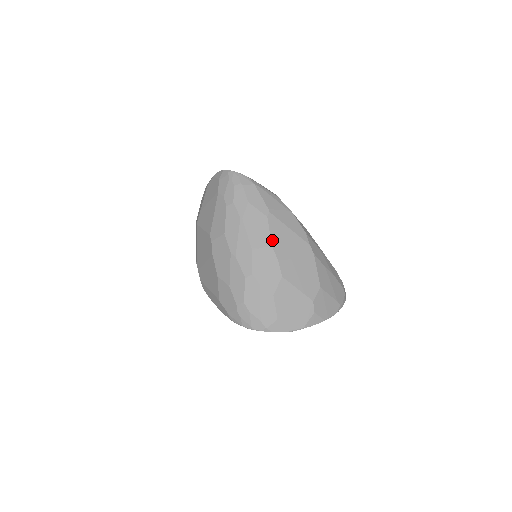
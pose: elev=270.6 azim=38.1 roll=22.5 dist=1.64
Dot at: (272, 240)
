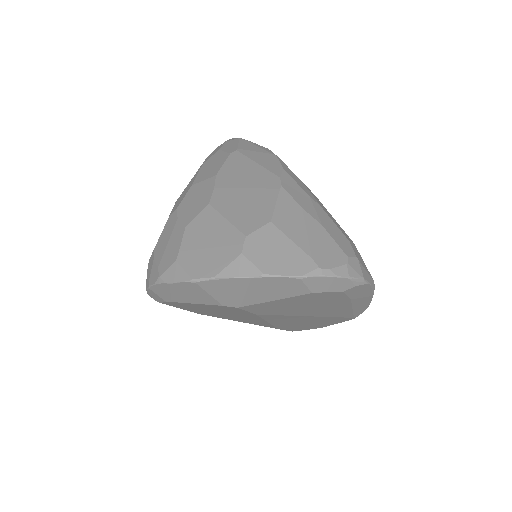
Dot at: (221, 171)
